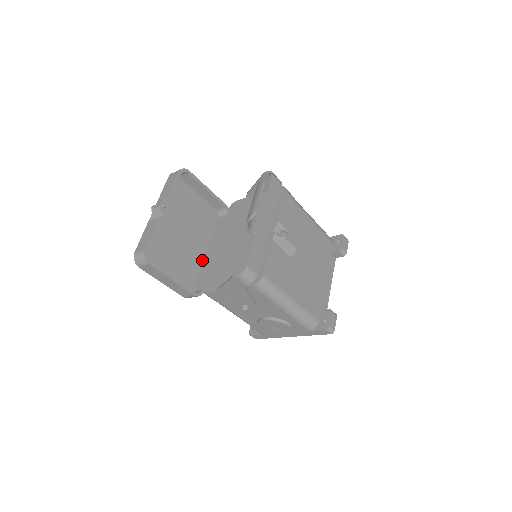
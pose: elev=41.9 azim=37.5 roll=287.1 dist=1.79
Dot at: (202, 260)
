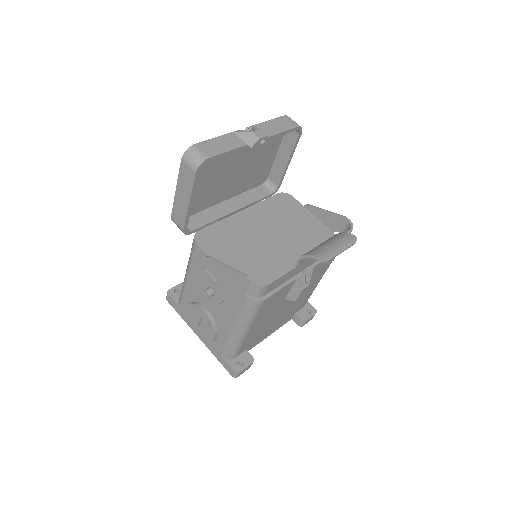
Dot at: (216, 203)
